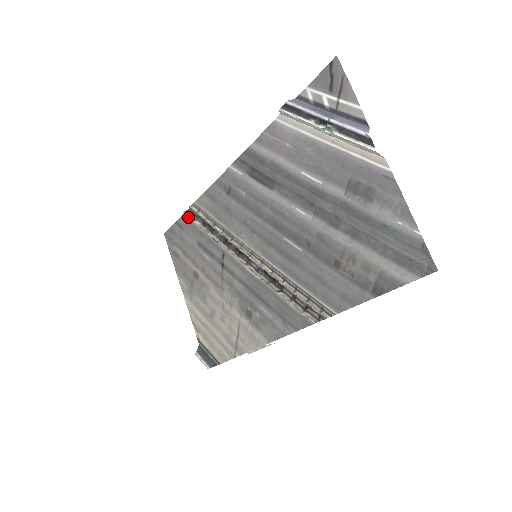
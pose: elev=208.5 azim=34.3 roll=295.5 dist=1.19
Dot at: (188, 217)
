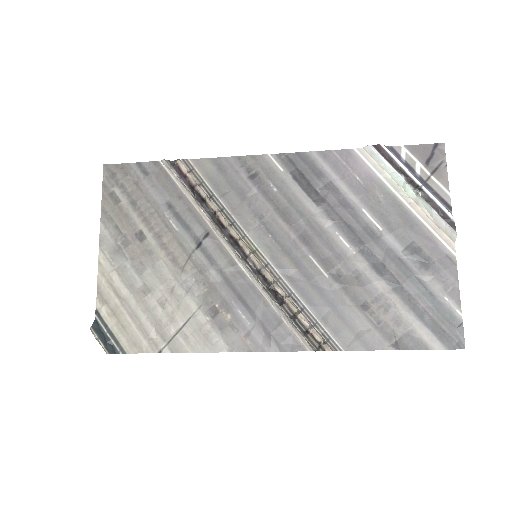
Dot at: (167, 168)
